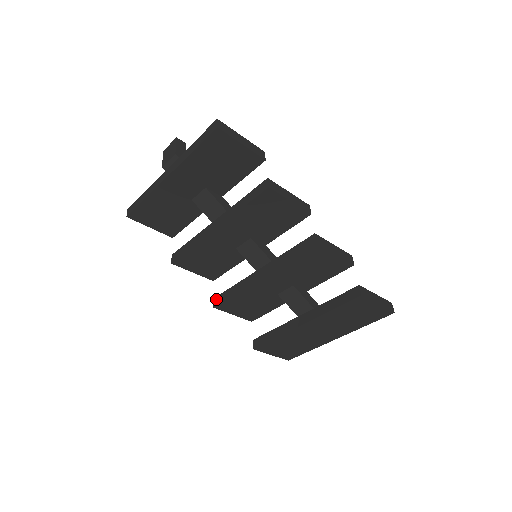
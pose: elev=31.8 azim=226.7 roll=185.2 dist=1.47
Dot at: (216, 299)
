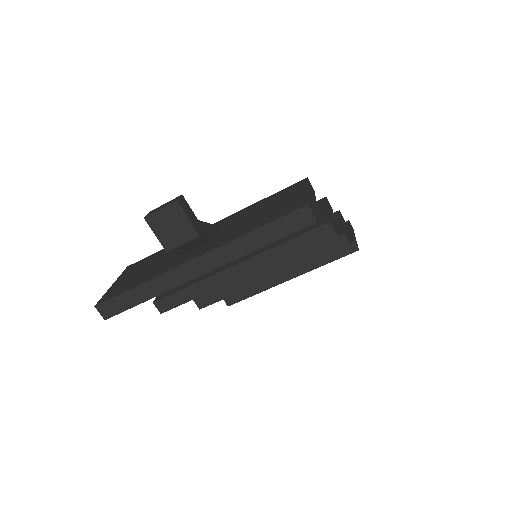
Dot at: (200, 301)
